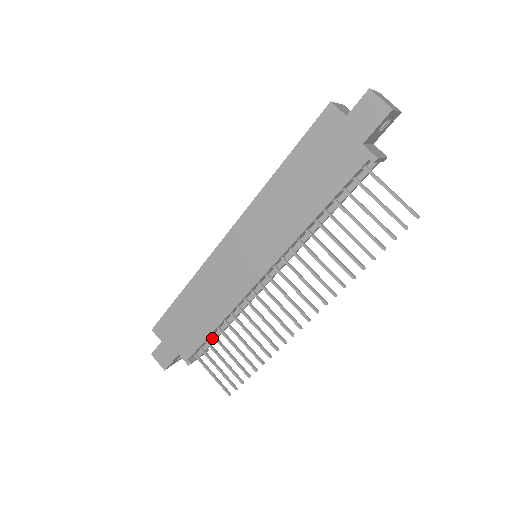
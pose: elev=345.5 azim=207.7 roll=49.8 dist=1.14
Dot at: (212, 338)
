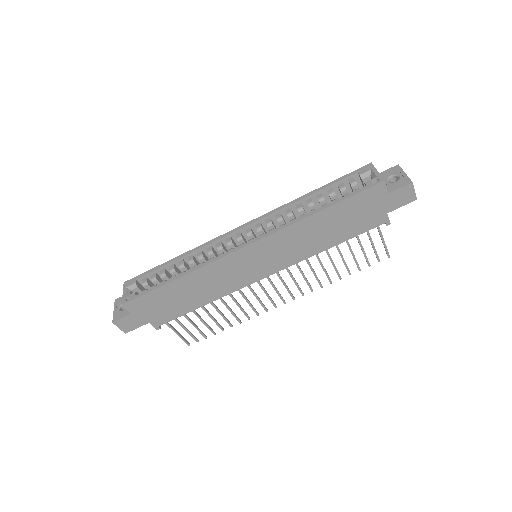
Dot at: occluded
